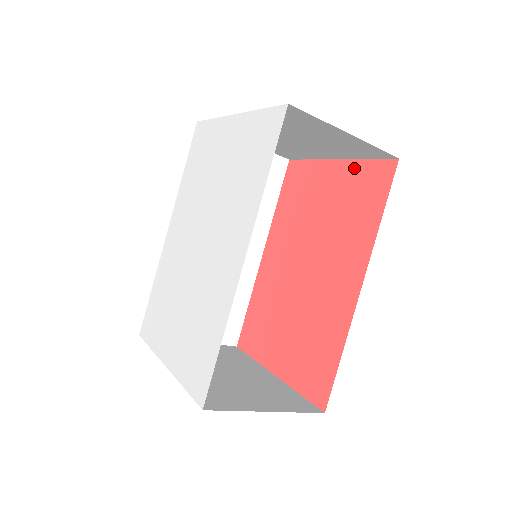
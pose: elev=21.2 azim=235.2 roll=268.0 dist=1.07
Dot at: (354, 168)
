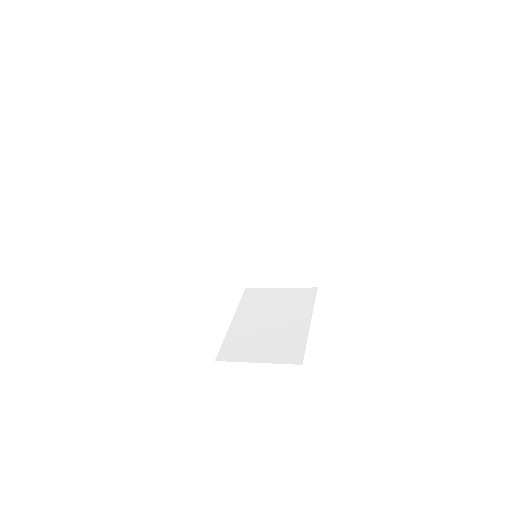
Dot at: occluded
